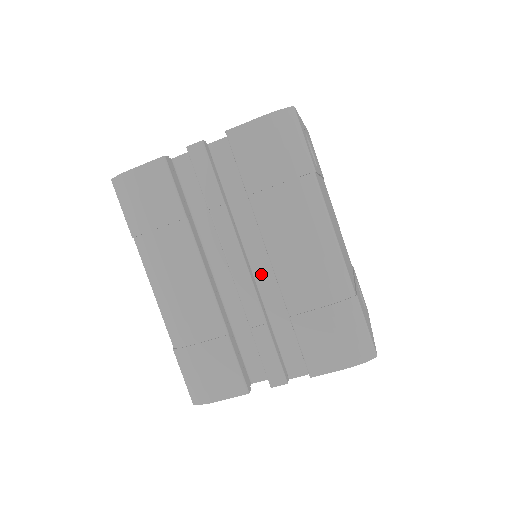
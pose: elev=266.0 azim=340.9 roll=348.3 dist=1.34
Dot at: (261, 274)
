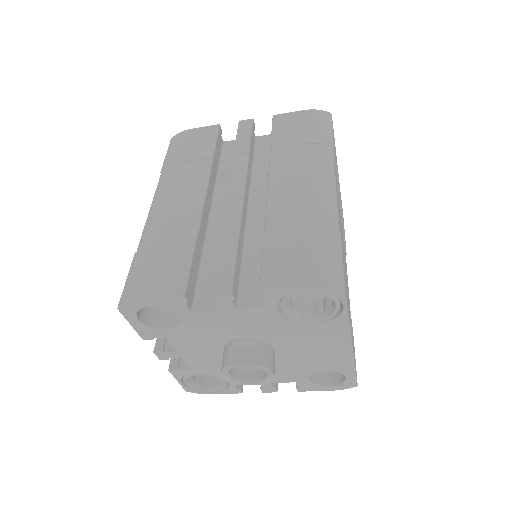
Dot at: (254, 218)
